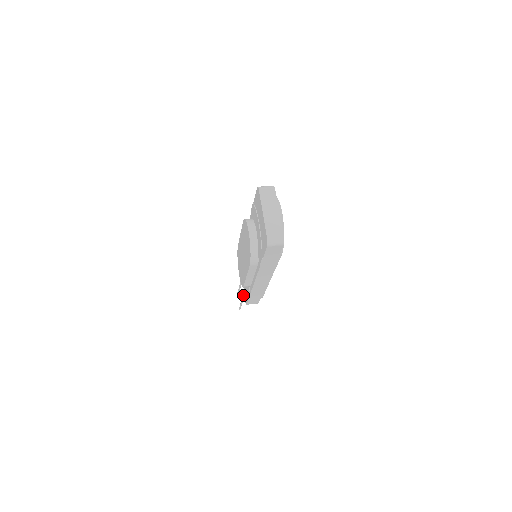
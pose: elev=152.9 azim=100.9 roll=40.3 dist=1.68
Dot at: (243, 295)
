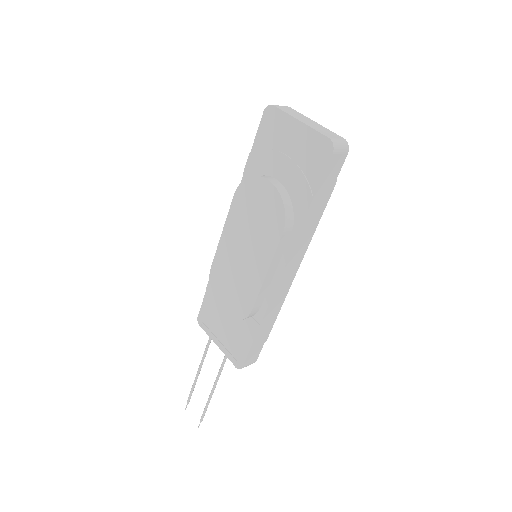
Dot at: (220, 368)
